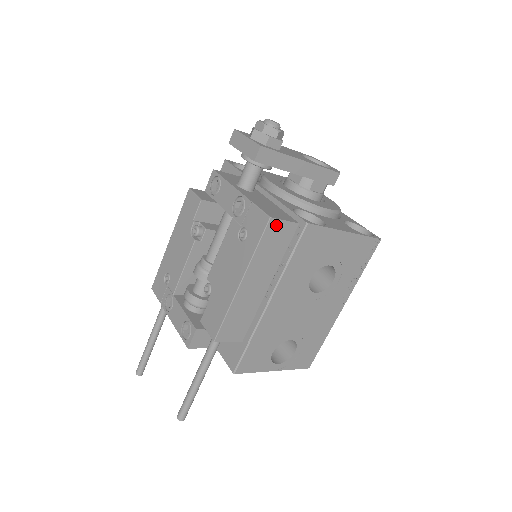
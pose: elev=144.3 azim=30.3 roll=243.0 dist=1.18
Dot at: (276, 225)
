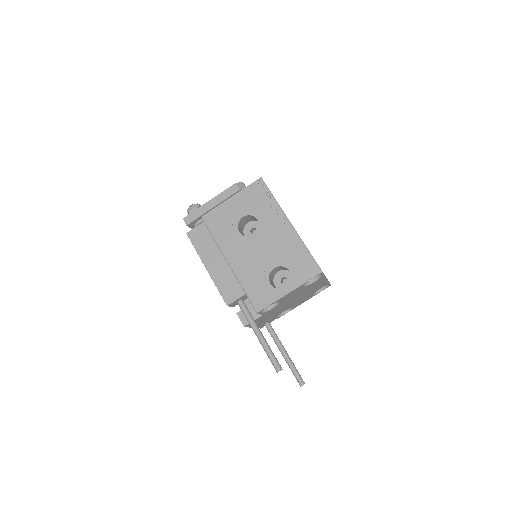
Dot at: (193, 233)
